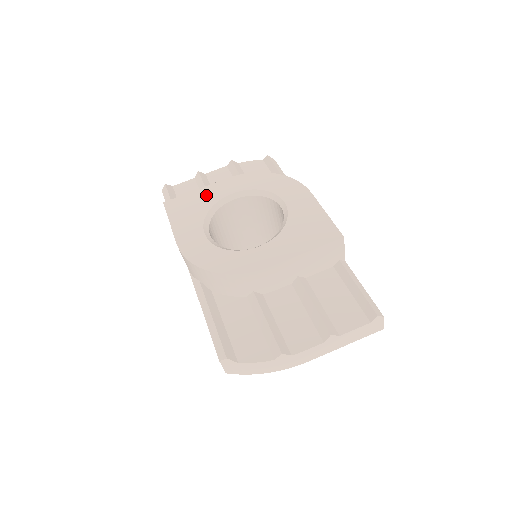
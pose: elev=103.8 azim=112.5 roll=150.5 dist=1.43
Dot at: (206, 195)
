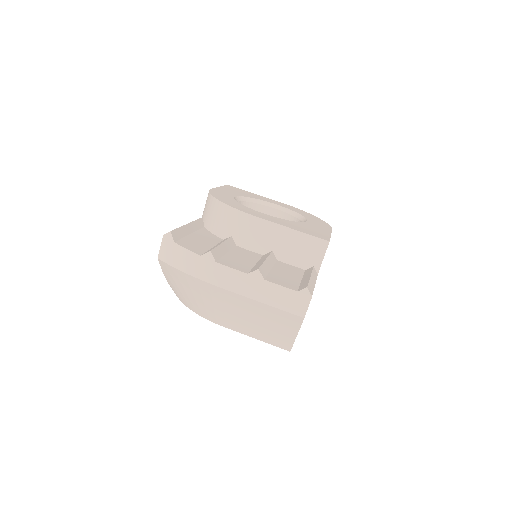
Dot at: (259, 196)
